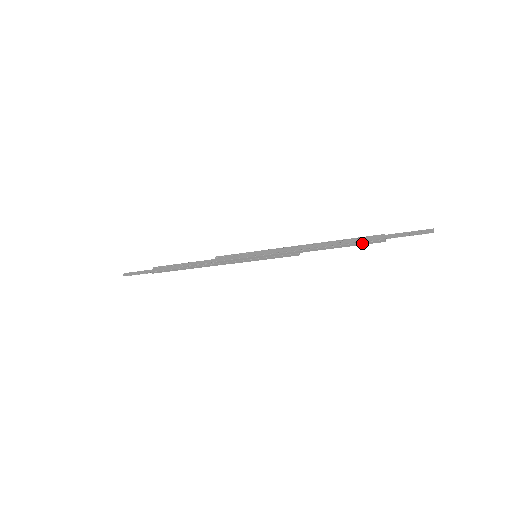
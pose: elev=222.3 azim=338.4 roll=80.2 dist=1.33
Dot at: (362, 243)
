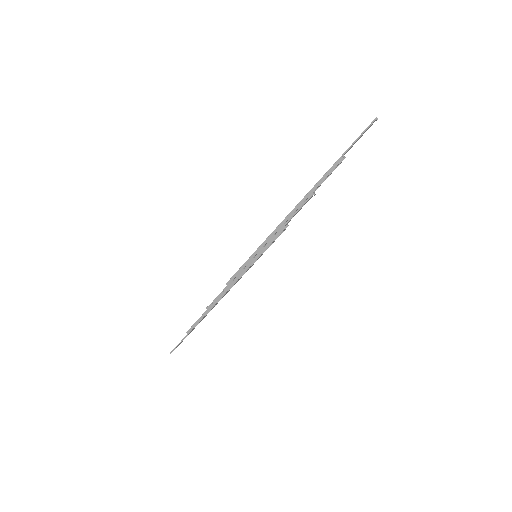
Dot at: (326, 174)
